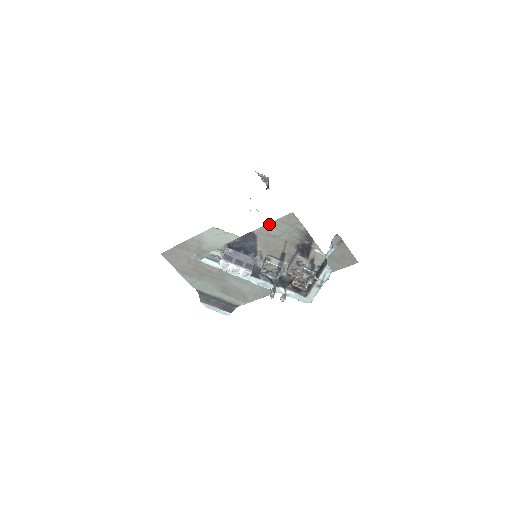
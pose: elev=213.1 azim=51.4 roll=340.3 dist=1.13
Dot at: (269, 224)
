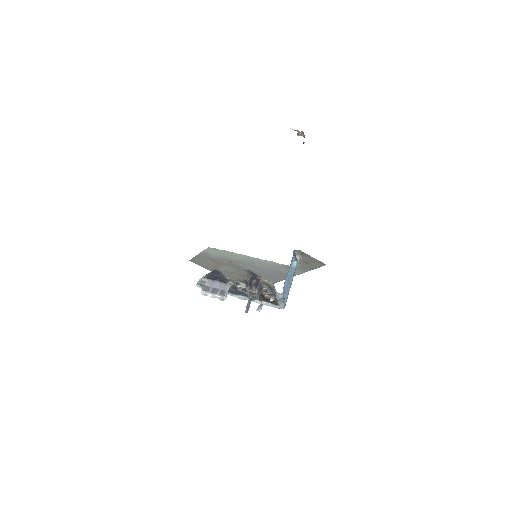
Dot at: (222, 266)
